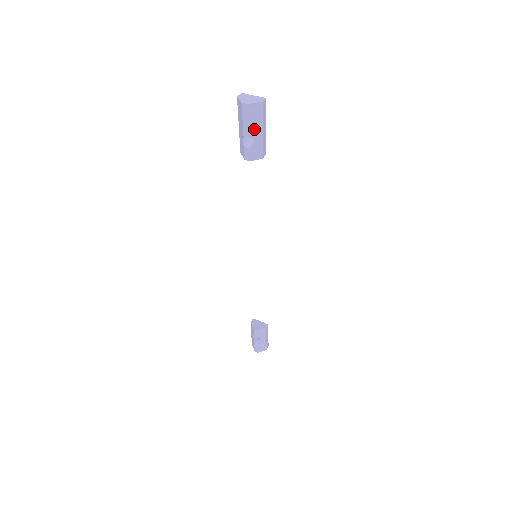
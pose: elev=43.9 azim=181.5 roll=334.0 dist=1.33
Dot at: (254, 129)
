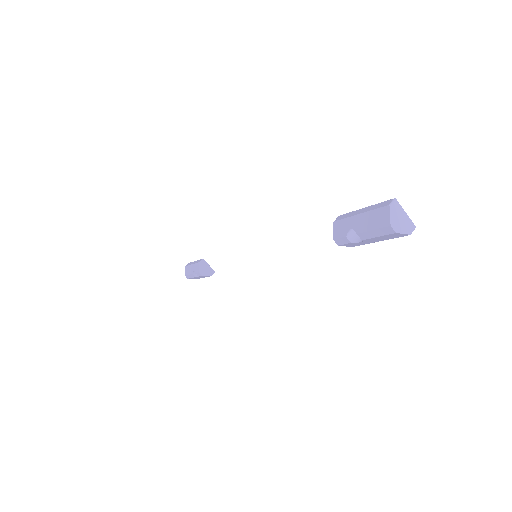
Dot at: (374, 239)
